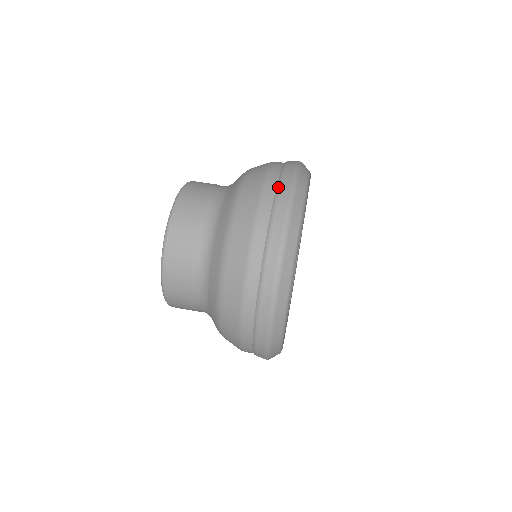
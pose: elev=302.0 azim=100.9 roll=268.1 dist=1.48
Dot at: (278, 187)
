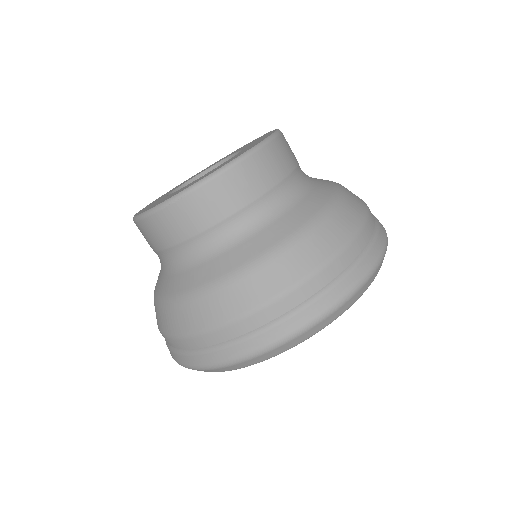
Dot at: (361, 257)
